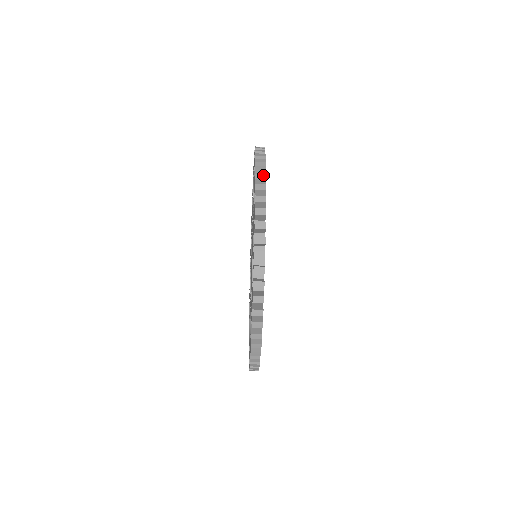
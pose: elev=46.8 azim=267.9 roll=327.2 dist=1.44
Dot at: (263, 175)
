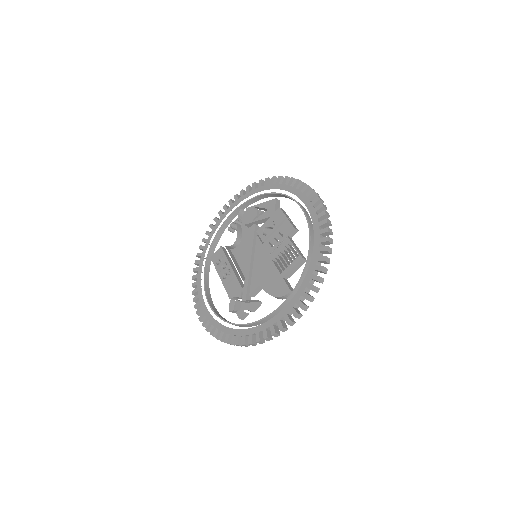
Dot at: (319, 289)
